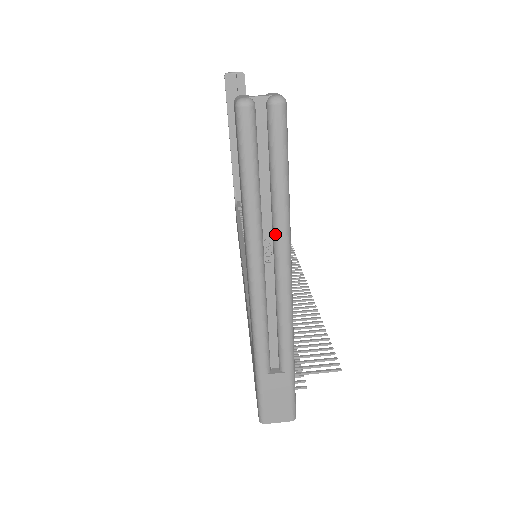
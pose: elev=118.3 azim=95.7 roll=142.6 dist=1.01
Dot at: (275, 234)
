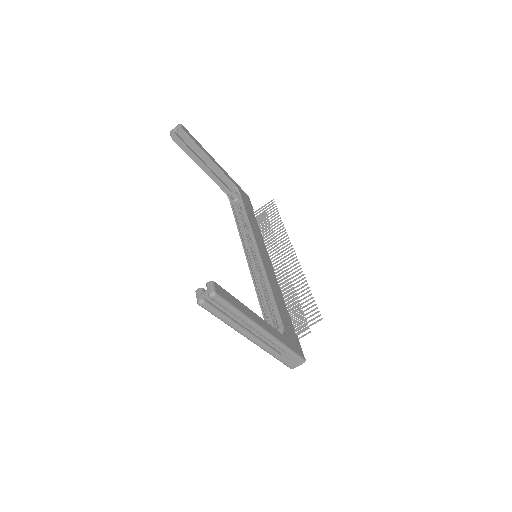
Dot at: (245, 324)
